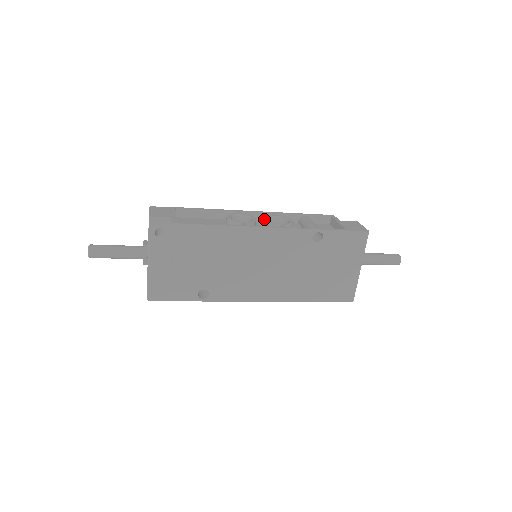
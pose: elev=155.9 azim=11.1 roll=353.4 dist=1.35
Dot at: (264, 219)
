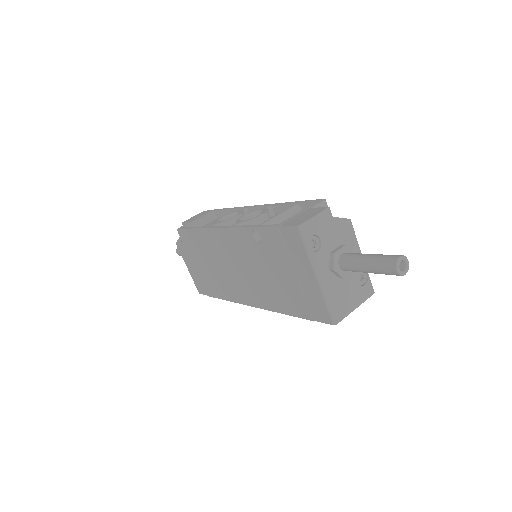
Dot at: (245, 216)
